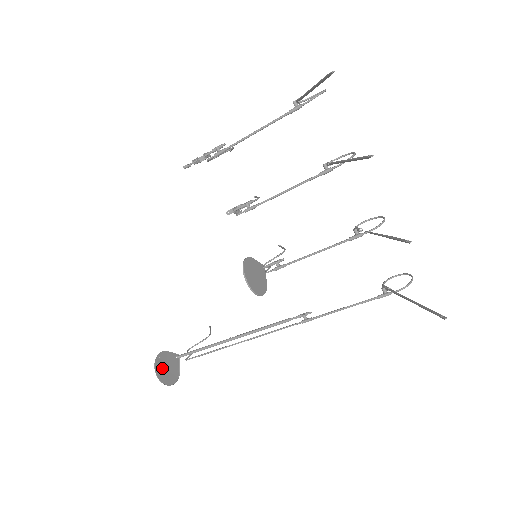
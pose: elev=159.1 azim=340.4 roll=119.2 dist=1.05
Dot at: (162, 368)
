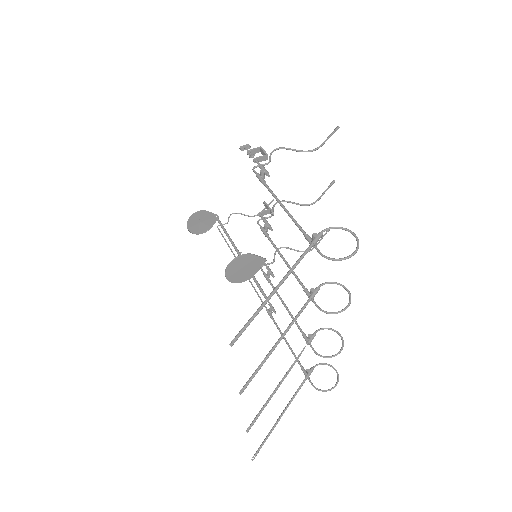
Dot at: (195, 221)
